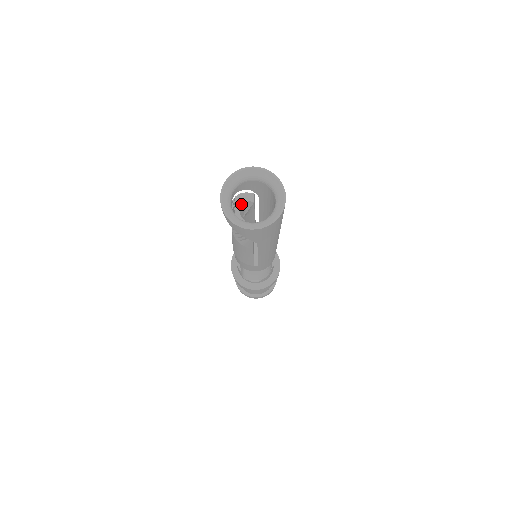
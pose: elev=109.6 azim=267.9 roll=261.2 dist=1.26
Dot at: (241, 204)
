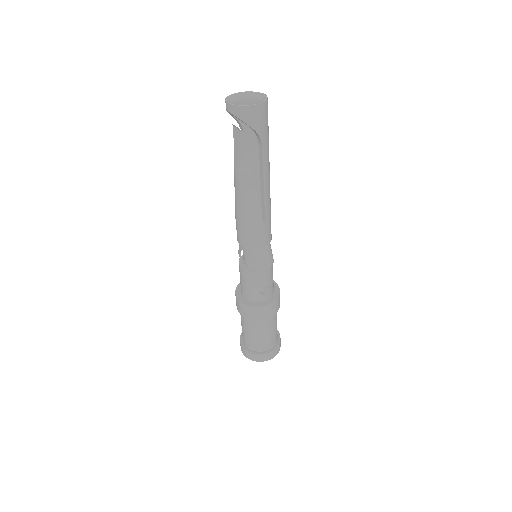
Dot at: occluded
